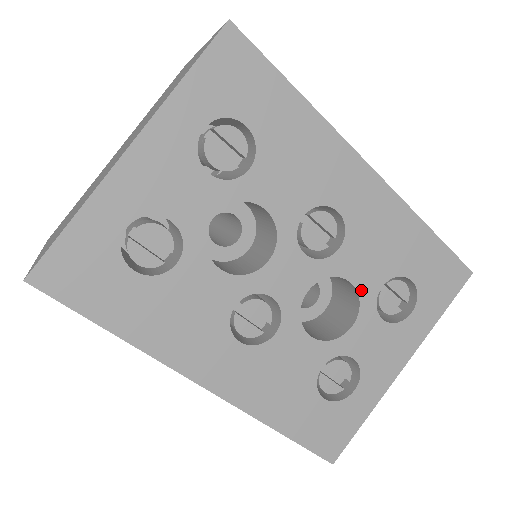
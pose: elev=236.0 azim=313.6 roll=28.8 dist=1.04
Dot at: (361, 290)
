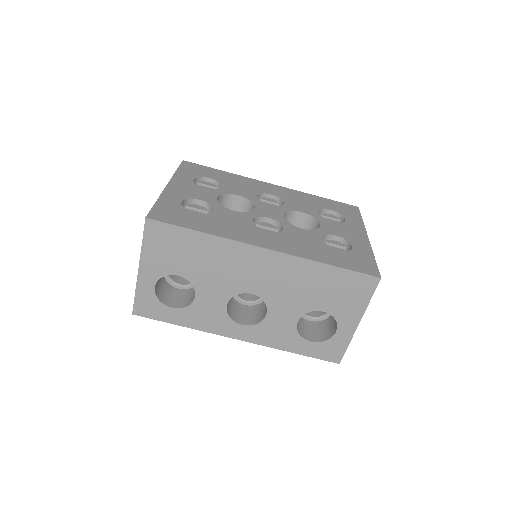
Dot at: (310, 214)
